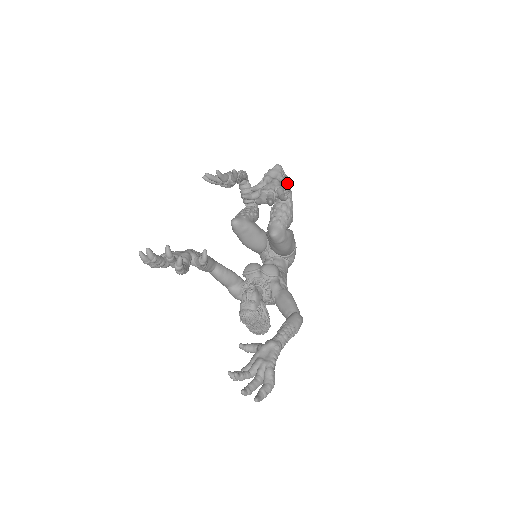
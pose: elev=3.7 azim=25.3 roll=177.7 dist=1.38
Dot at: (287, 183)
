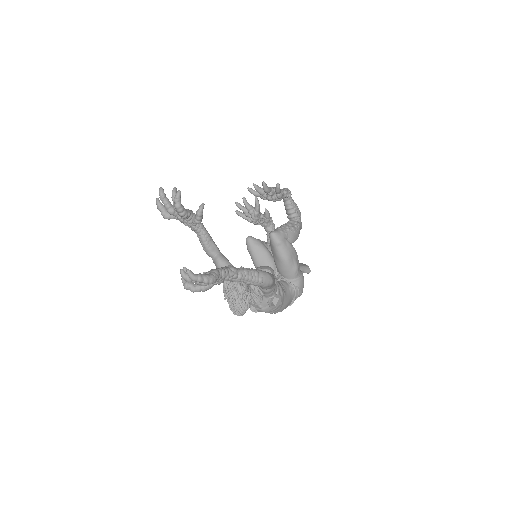
Dot at: (295, 207)
